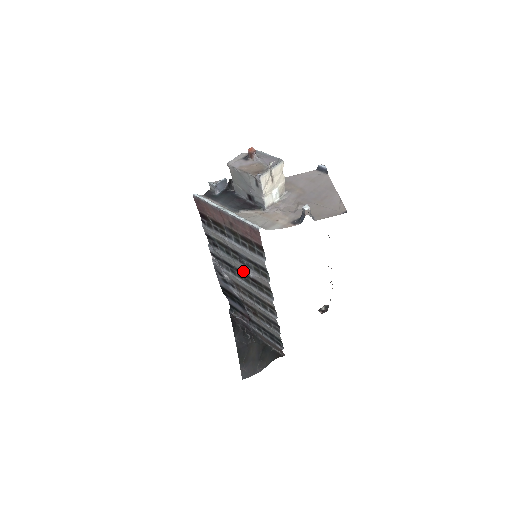
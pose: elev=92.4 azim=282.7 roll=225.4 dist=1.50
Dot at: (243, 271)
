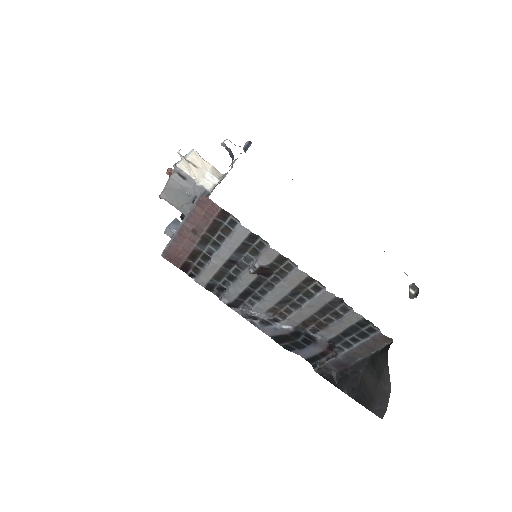
Dot at: (249, 272)
